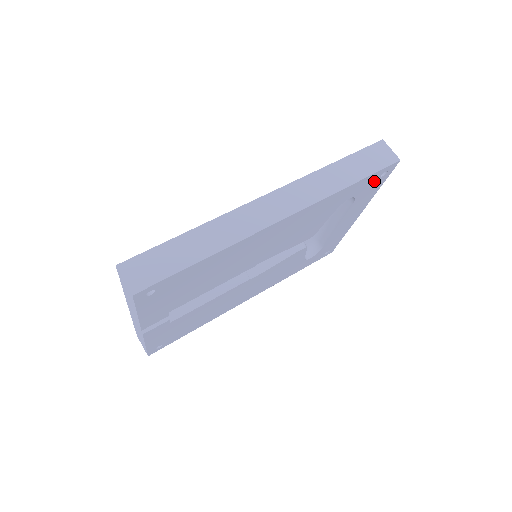
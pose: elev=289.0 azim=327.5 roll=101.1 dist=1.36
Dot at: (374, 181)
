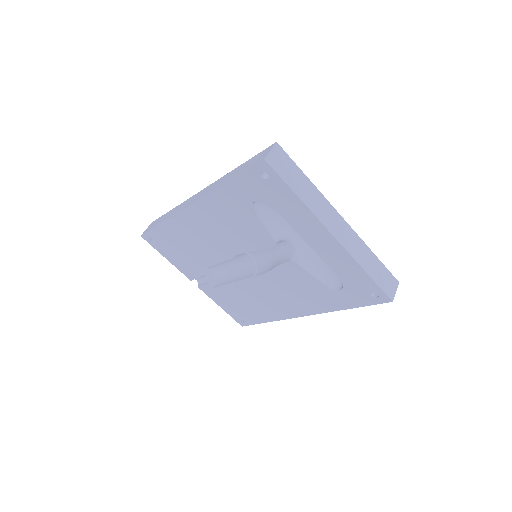
Dot at: (264, 184)
